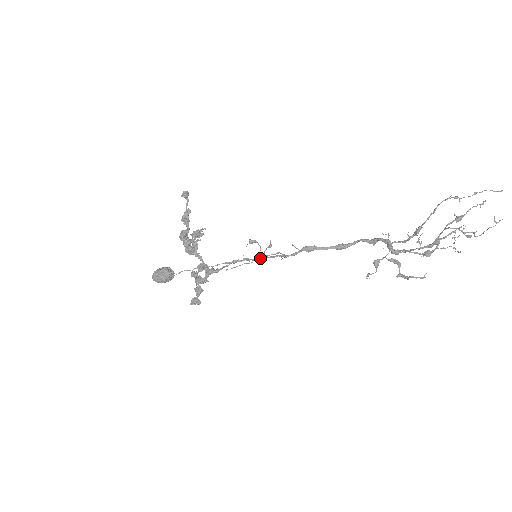
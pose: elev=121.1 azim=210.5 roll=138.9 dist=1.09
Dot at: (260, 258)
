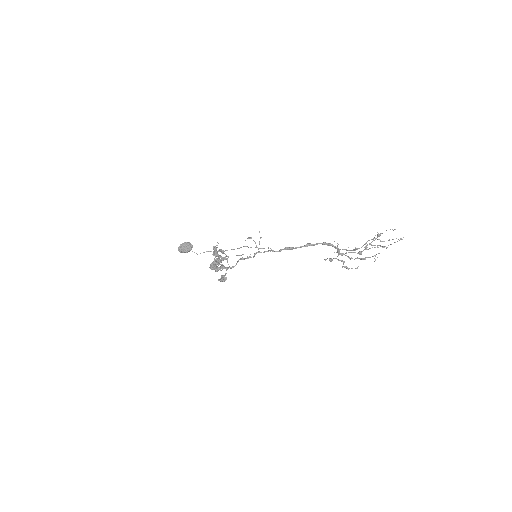
Dot at: occluded
